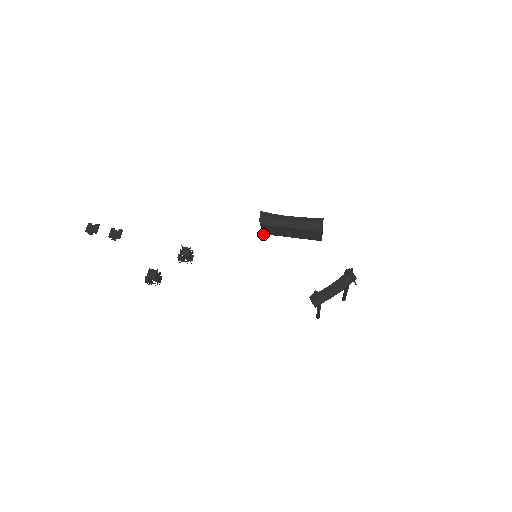
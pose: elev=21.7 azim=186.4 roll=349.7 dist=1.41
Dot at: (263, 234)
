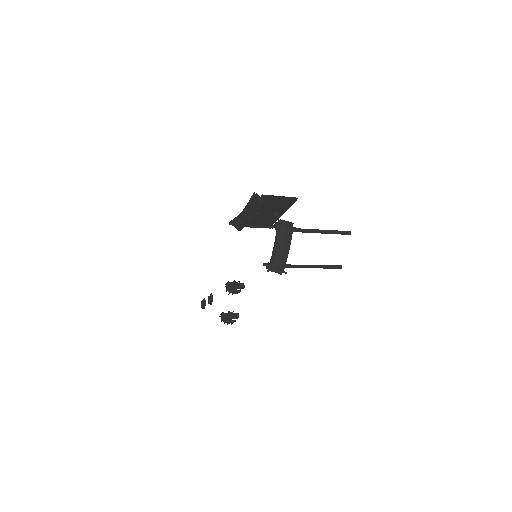
Dot at: (269, 228)
